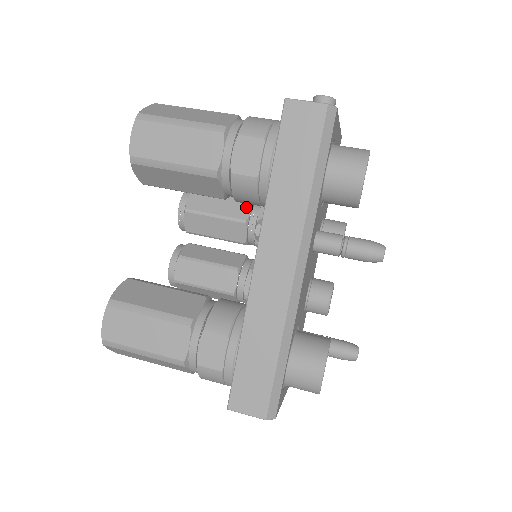
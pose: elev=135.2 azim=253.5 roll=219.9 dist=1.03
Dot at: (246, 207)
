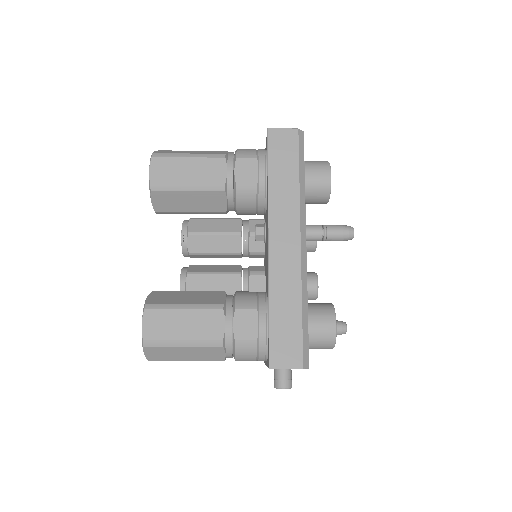
Dot at: (237, 224)
